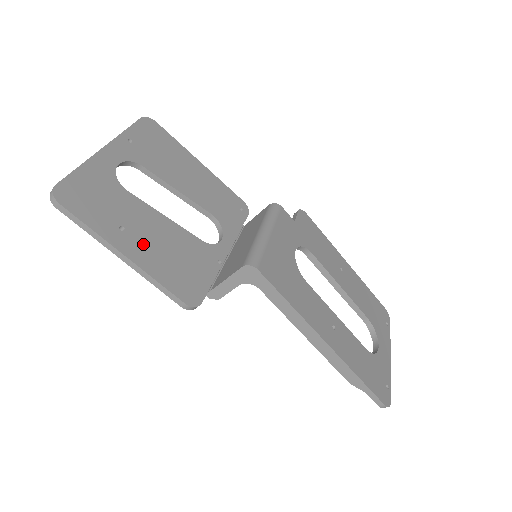
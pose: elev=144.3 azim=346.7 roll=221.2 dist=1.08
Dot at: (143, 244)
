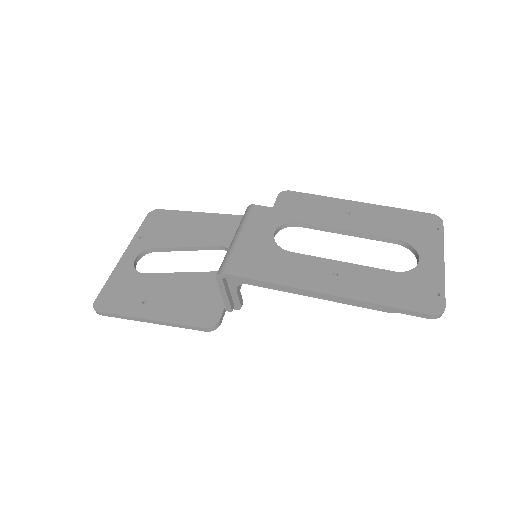
Dot at: (162, 303)
